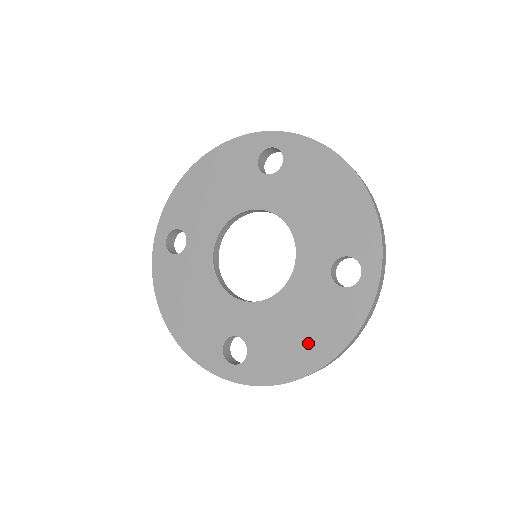
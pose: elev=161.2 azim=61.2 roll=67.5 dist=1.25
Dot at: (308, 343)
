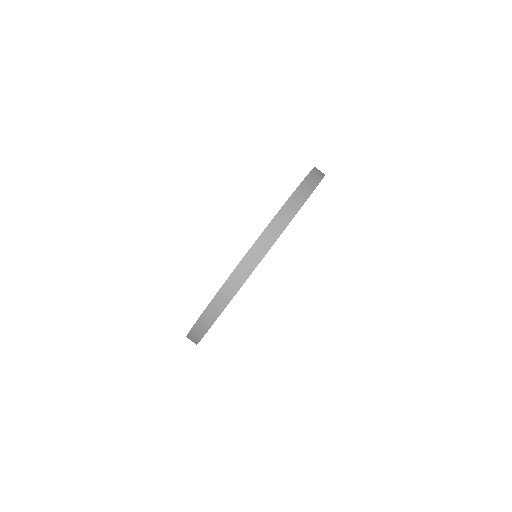
Dot at: occluded
